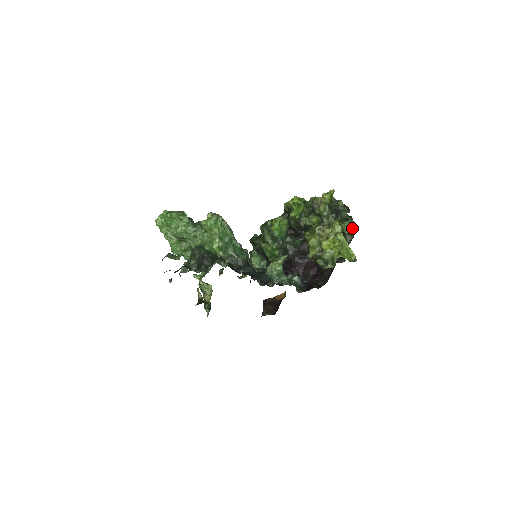
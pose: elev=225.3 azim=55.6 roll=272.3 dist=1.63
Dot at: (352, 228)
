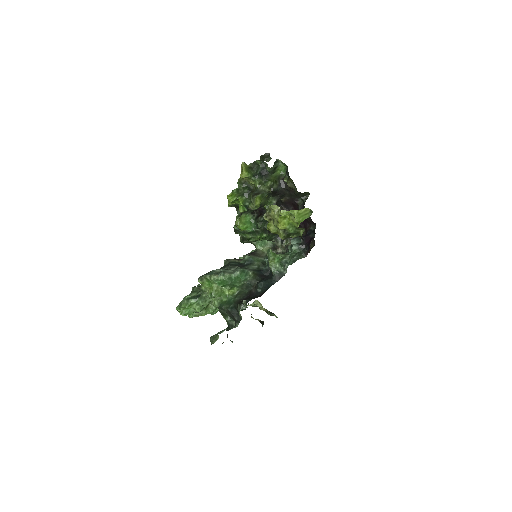
Dot at: (286, 167)
